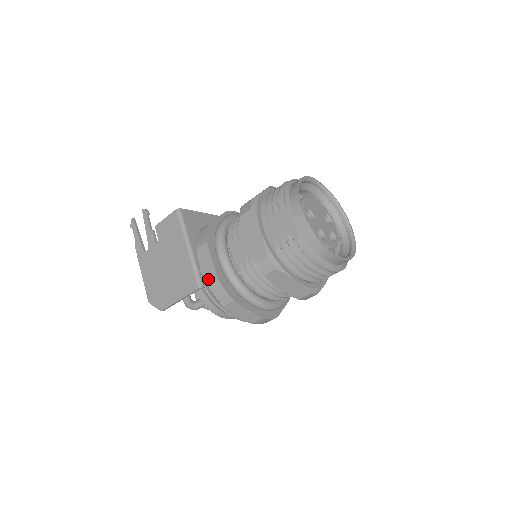
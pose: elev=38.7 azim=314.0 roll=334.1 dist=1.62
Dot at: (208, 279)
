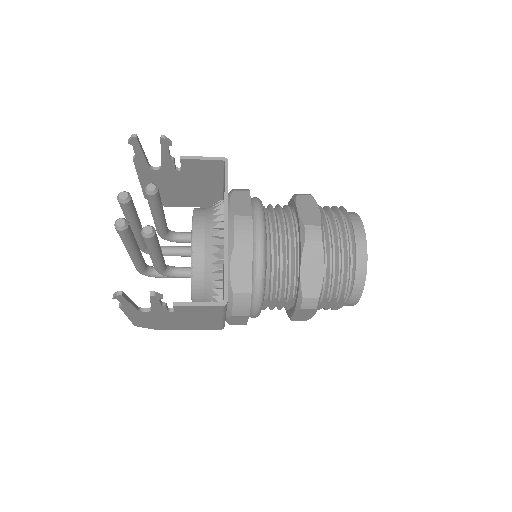
Dot at: occluded
